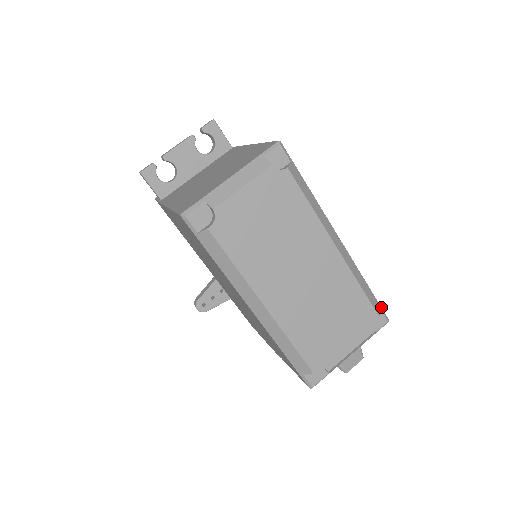
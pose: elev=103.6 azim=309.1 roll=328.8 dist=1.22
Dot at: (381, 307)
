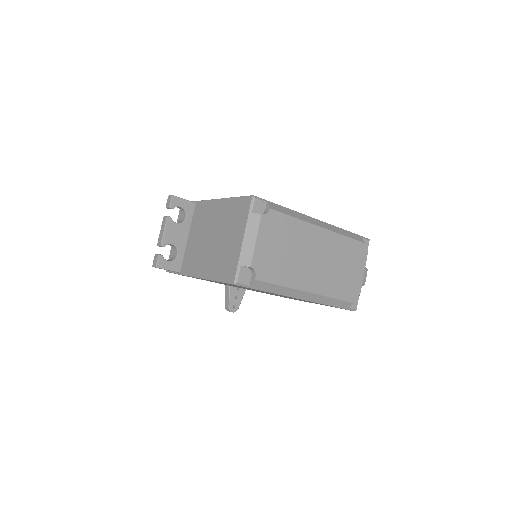
Dot at: (361, 236)
